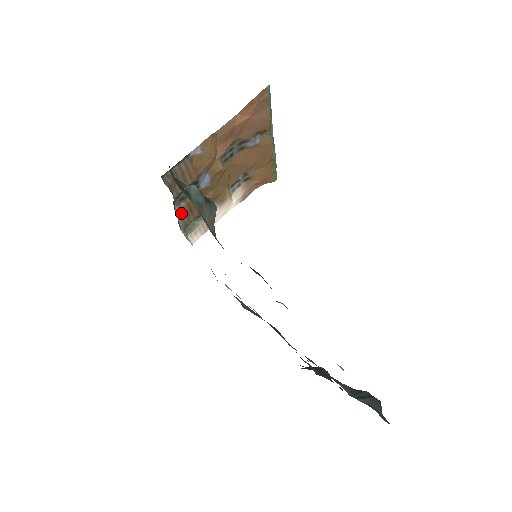
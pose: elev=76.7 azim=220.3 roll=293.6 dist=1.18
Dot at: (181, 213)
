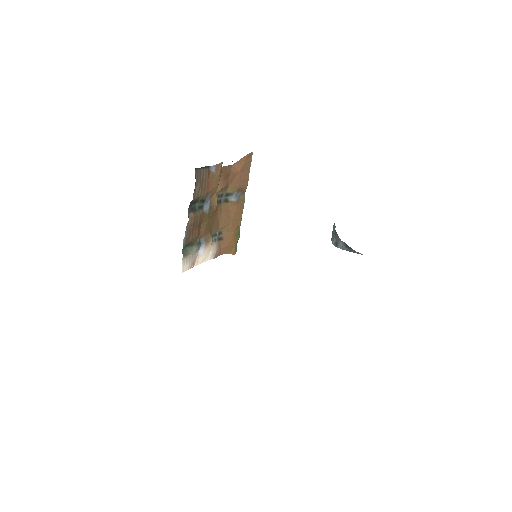
Dot at: (188, 223)
